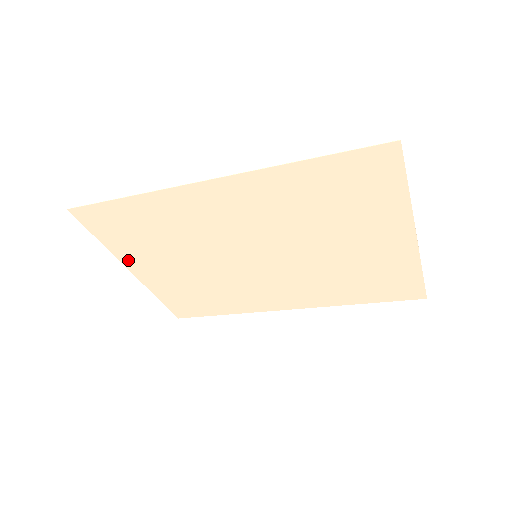
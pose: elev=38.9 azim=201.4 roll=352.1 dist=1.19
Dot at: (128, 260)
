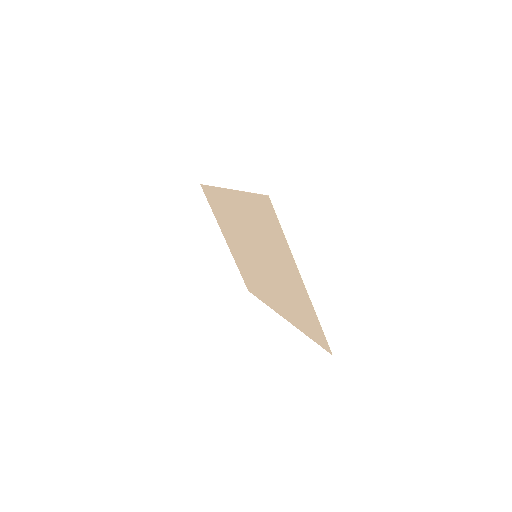
Dot at: (222, 230)
